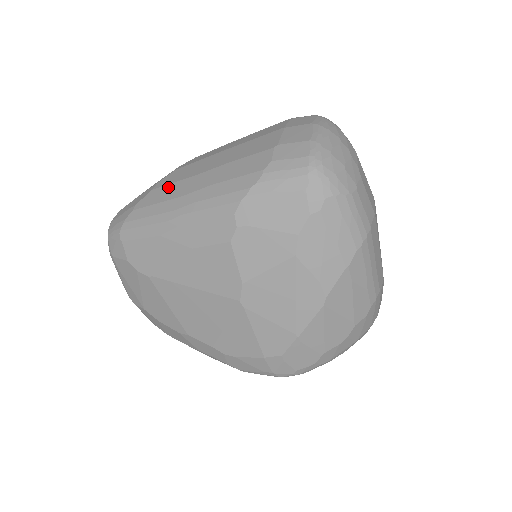
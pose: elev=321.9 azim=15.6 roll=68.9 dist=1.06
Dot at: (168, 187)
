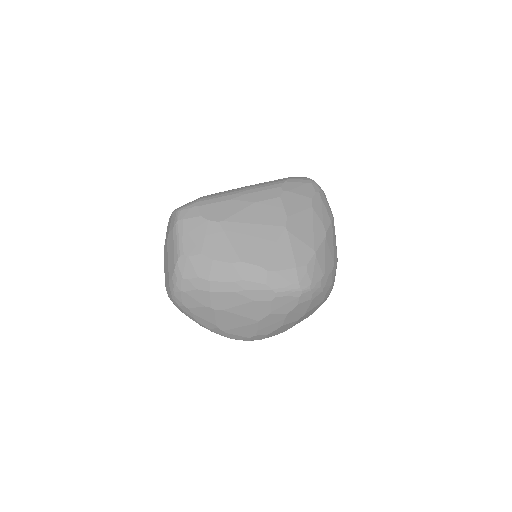
Dot at: (224, 191)
